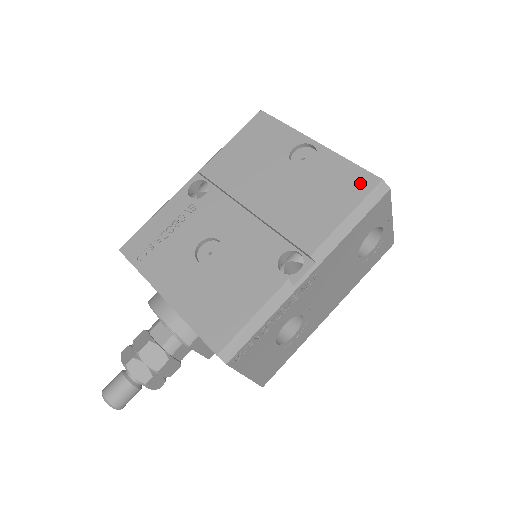
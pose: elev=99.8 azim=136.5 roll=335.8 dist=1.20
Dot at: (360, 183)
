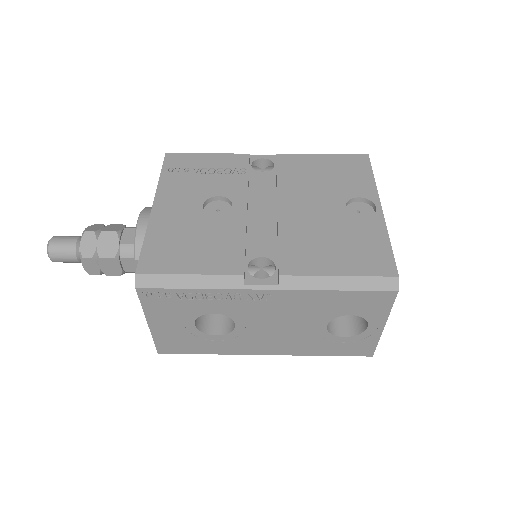
Dot at: (378, 263)
